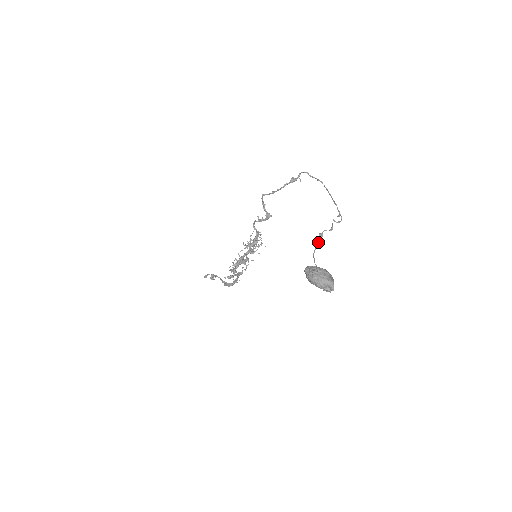
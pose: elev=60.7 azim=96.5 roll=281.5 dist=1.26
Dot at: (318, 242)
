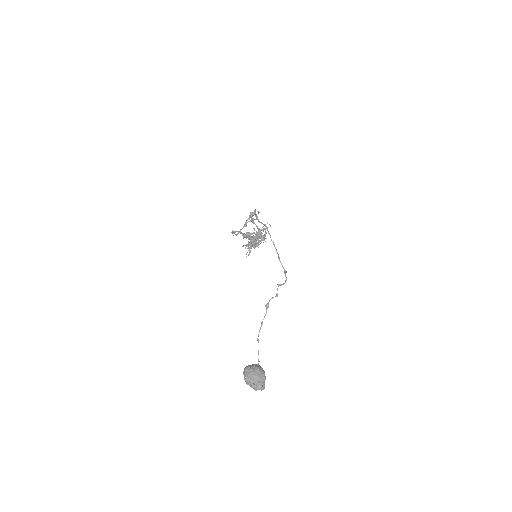
Dot at: (264, 317)
